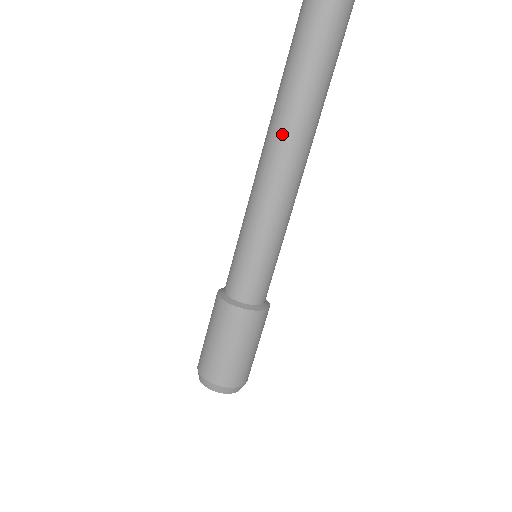
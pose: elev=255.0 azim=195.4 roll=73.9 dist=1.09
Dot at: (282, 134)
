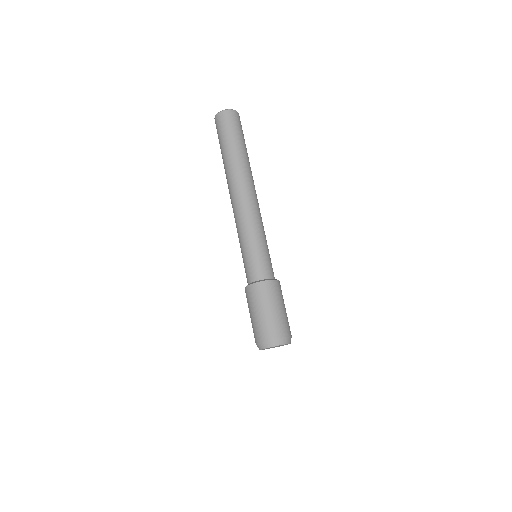
Dot at: (241, 182)
